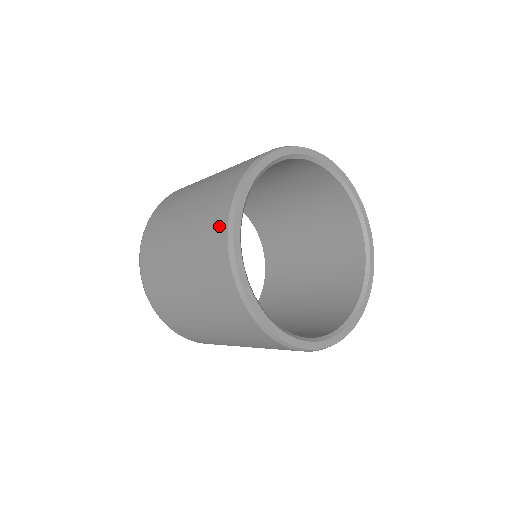
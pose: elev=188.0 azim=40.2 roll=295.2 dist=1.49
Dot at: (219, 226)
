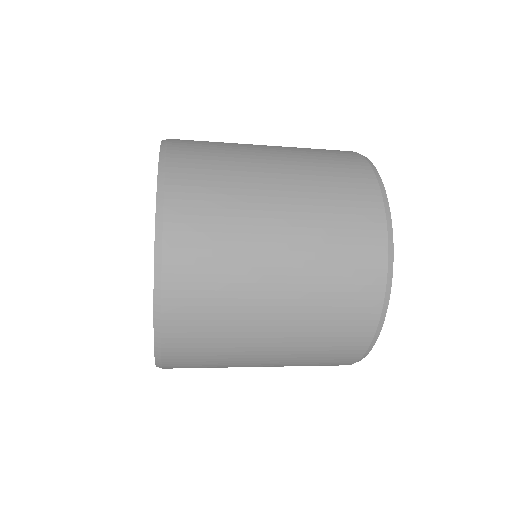
Dot at: (371, 283)
